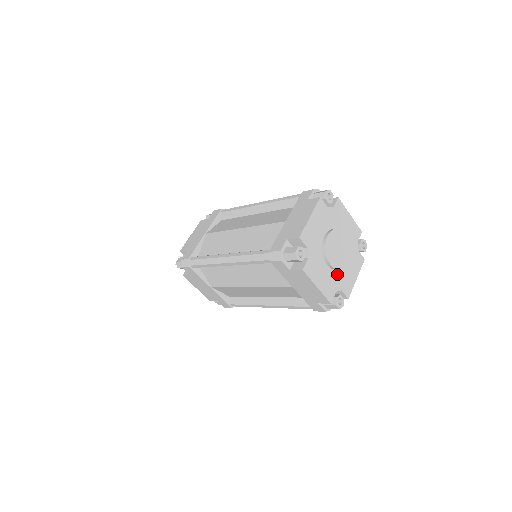
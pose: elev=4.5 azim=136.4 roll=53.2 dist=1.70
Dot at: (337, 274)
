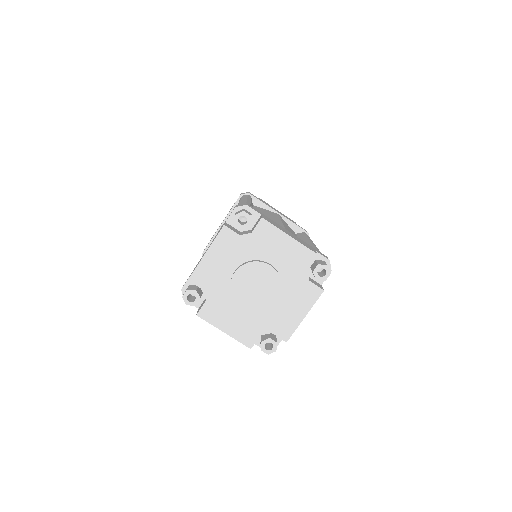
Dot at: (262, 314)
